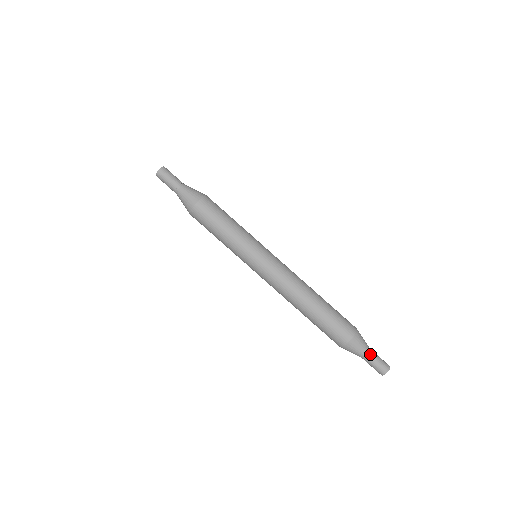
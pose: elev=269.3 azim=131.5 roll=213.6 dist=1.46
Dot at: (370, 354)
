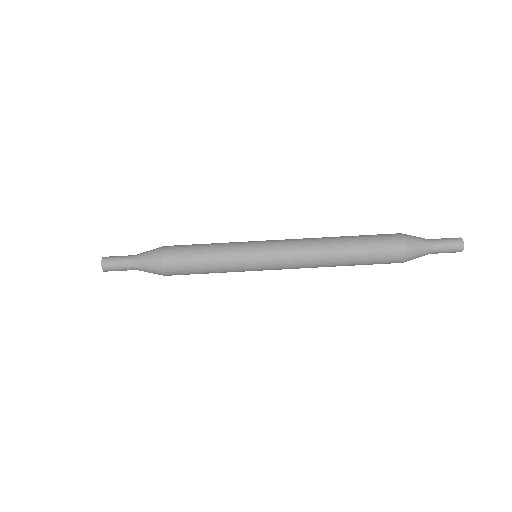
Dot at: (431, 239)
